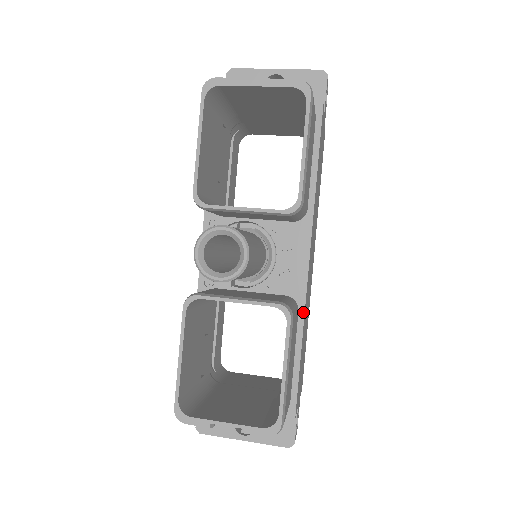
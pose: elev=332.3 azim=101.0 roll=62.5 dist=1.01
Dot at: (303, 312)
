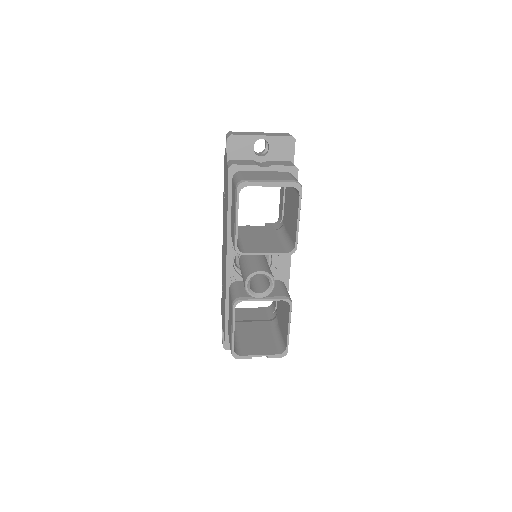
Dot at: (288, 287)
